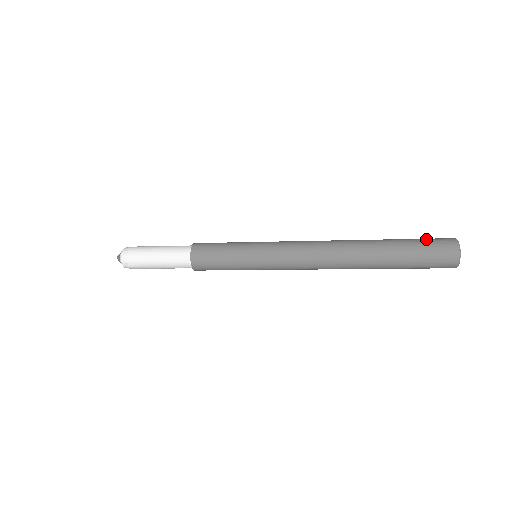
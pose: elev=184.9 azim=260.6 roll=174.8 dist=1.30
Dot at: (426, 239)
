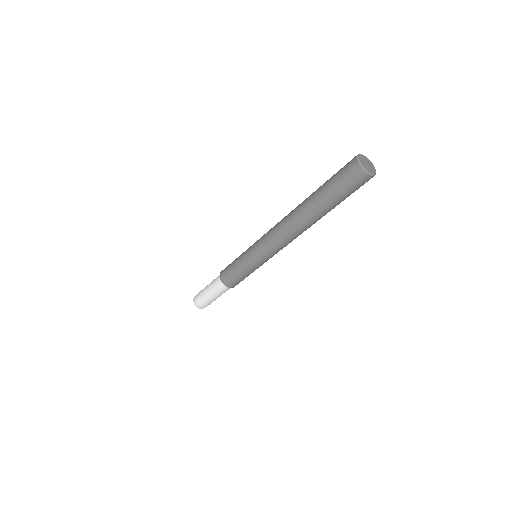
Dot at: occluded
